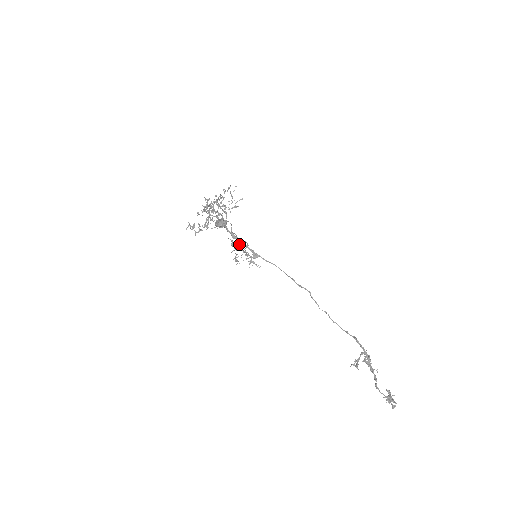
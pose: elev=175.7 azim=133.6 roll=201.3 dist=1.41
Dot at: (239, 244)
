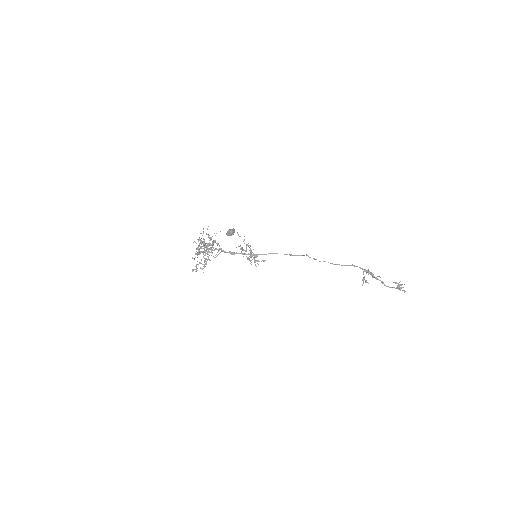
Dot at: (246, 245)
